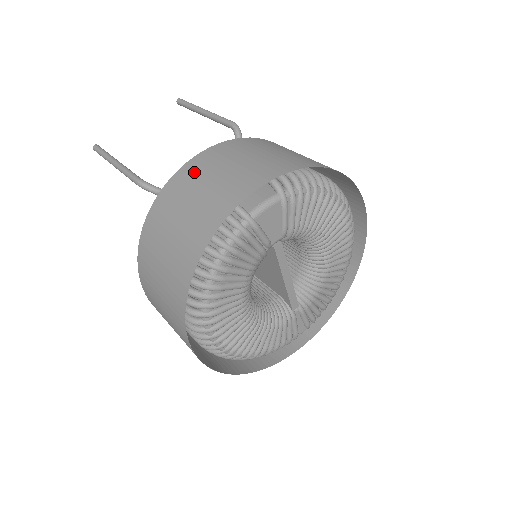
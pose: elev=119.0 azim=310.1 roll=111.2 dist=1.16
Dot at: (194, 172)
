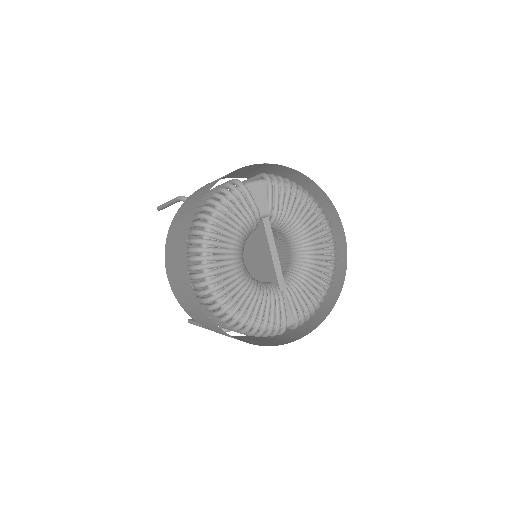
Dot at: occluded
